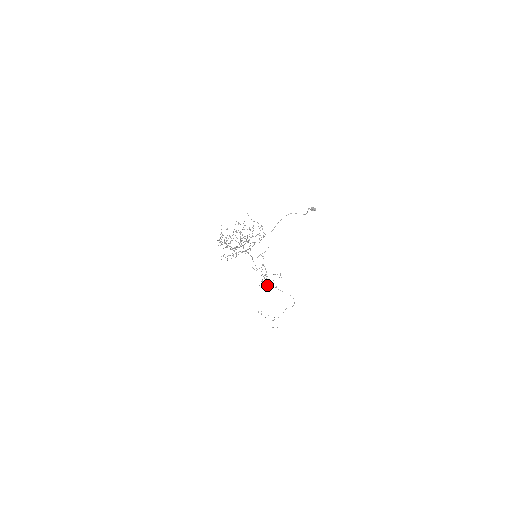
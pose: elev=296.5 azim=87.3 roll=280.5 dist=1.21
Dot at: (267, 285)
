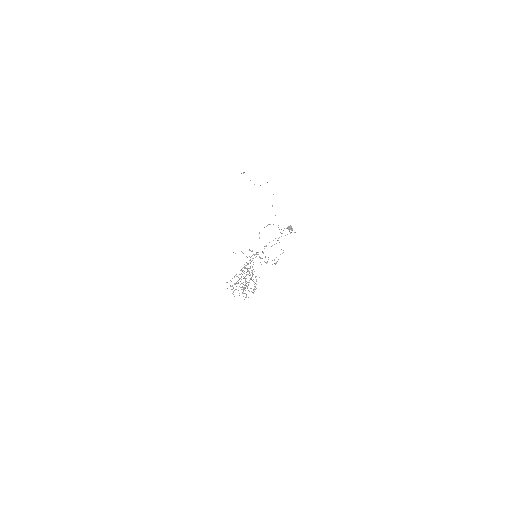
Dot at: occluded
